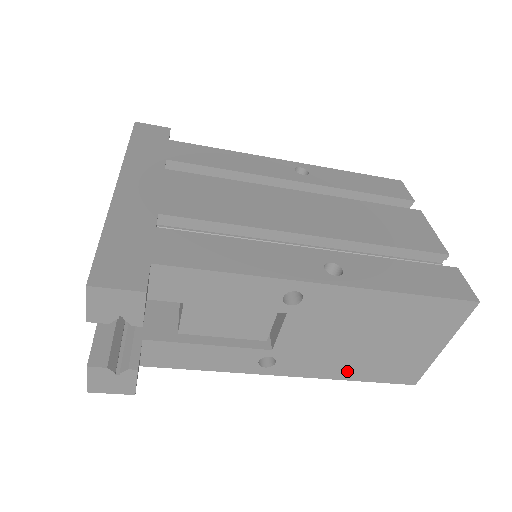
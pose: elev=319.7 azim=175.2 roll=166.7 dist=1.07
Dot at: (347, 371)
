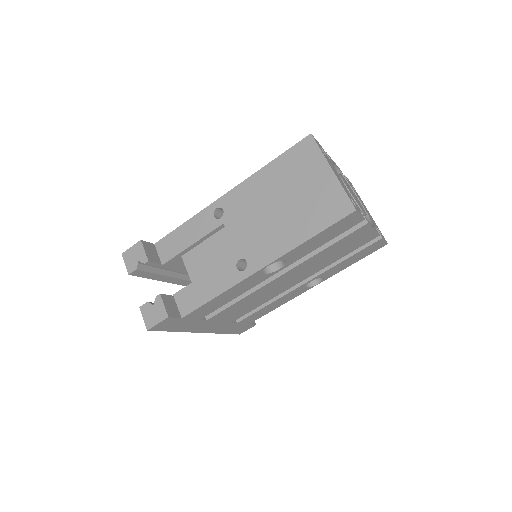
Dot at: (295, 236)
